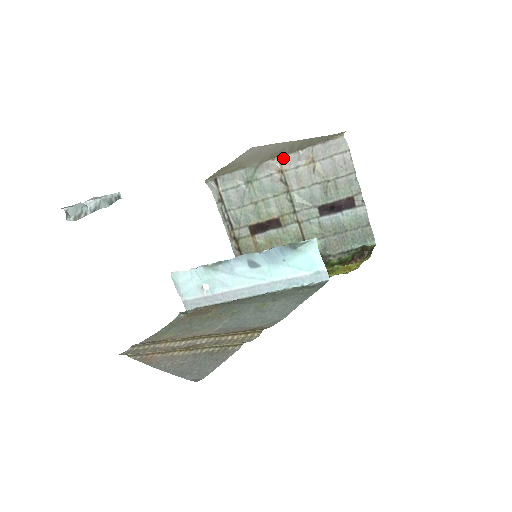
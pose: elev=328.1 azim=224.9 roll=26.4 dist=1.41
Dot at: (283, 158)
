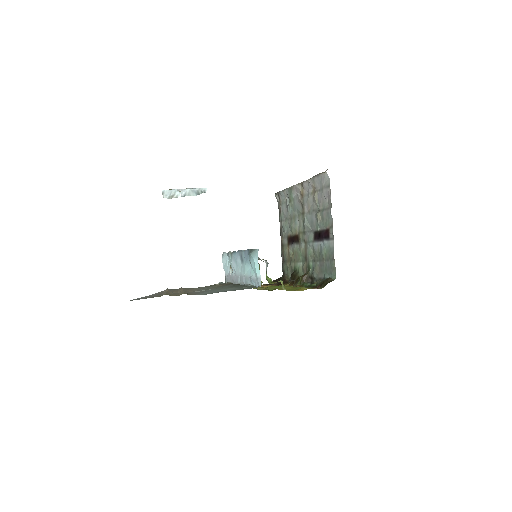
Dot at: (303, 184)
